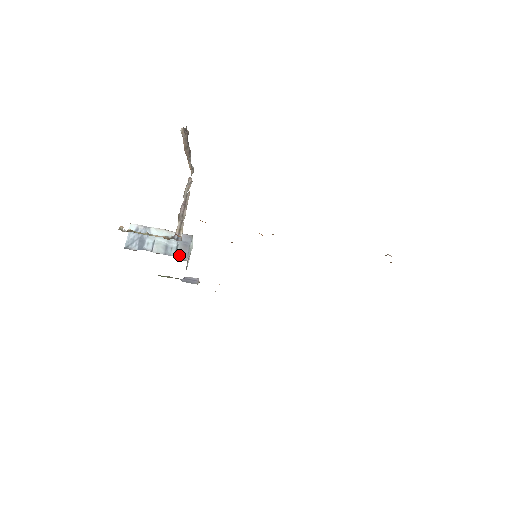
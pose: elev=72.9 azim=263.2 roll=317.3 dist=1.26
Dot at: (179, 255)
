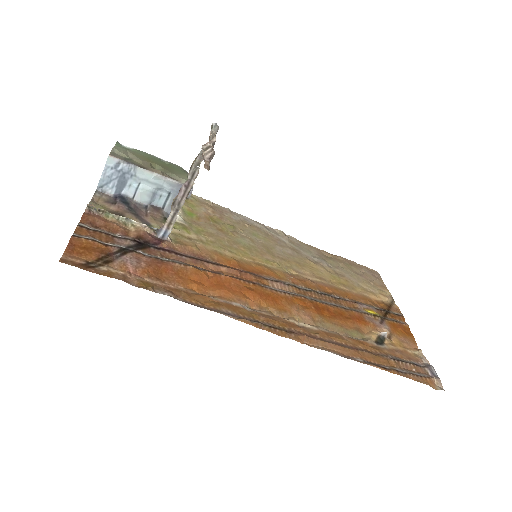
Dot at: (168, 209)
